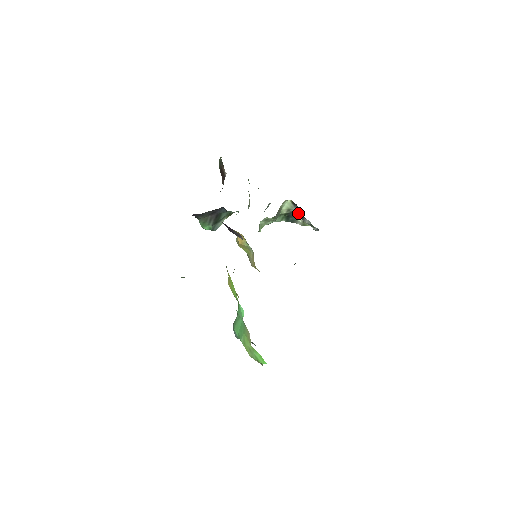
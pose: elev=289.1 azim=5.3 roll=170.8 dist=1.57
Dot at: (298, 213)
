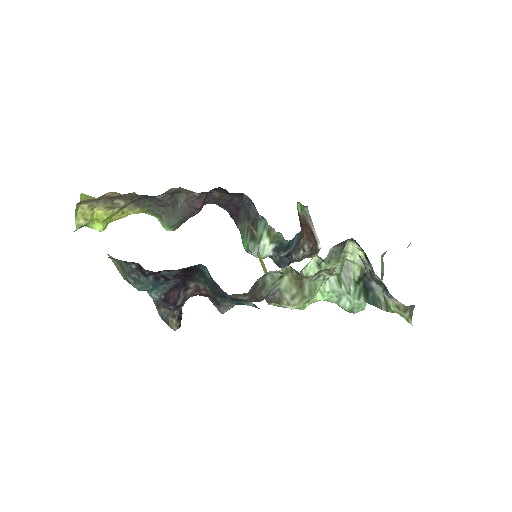
Dot at: occluded
